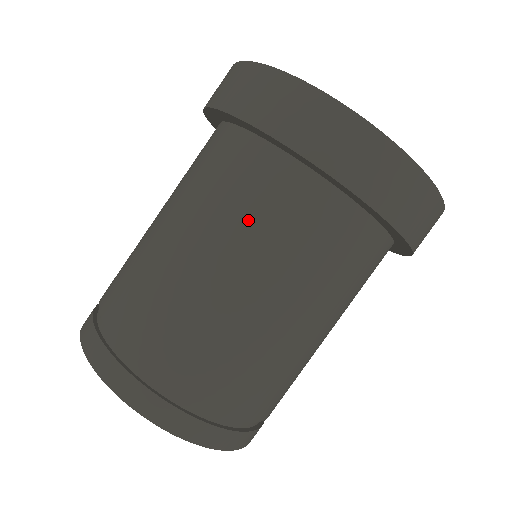
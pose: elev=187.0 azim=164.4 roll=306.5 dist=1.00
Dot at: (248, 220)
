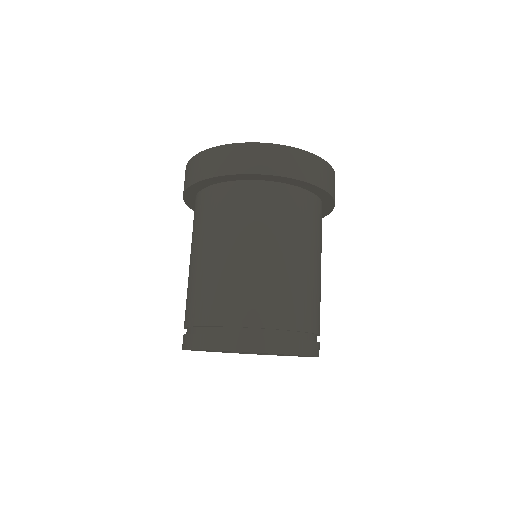
Dot at: (217, 223)
